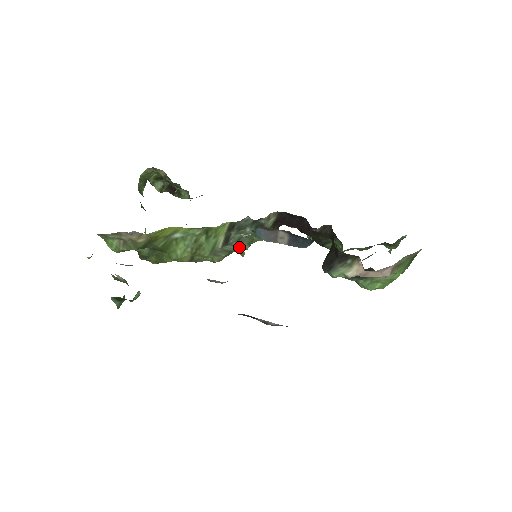
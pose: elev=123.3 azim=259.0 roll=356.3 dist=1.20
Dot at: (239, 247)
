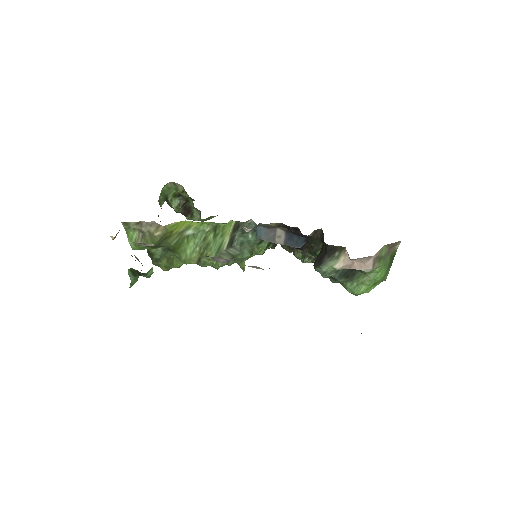
Dot at: (241, 253)
